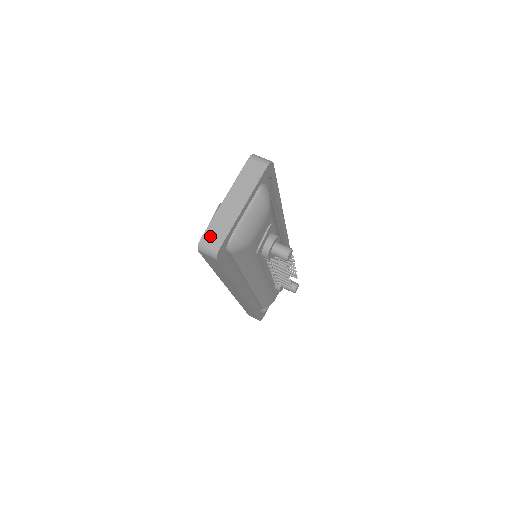
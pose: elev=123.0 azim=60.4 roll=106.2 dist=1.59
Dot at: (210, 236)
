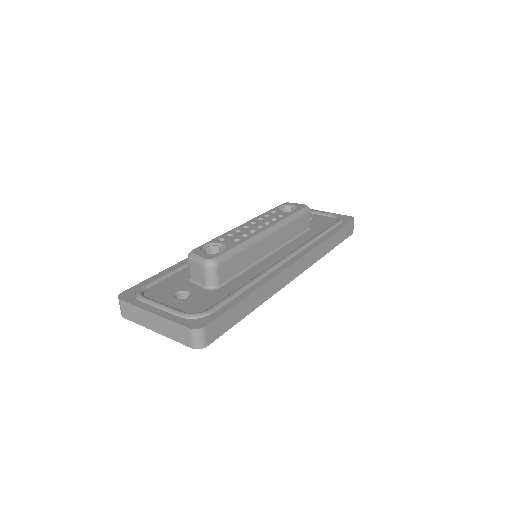
Dot at: (125, 307)
